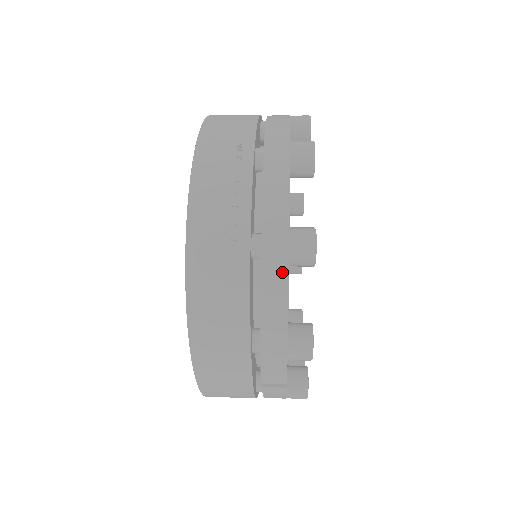
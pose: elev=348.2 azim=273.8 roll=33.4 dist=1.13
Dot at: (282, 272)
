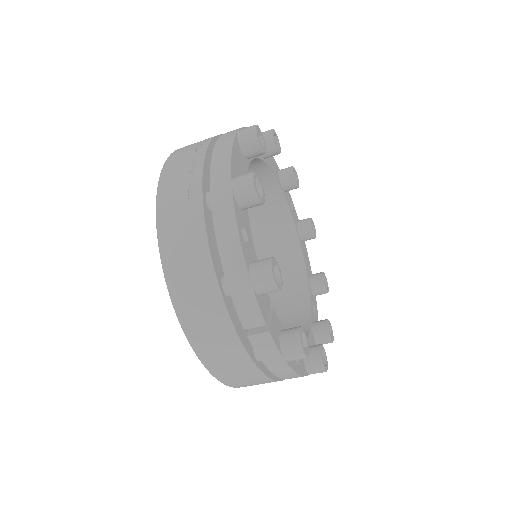
Dot at: (229, 207)
